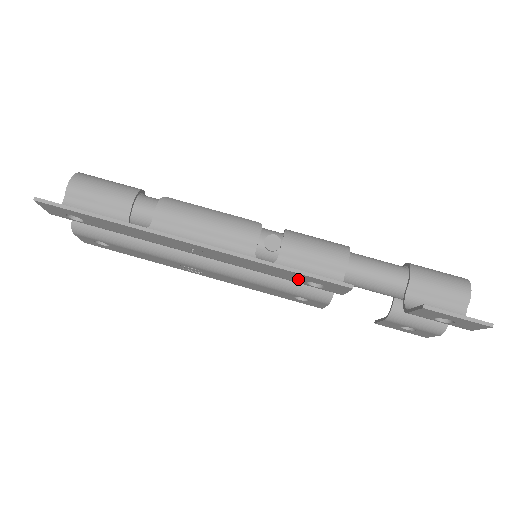
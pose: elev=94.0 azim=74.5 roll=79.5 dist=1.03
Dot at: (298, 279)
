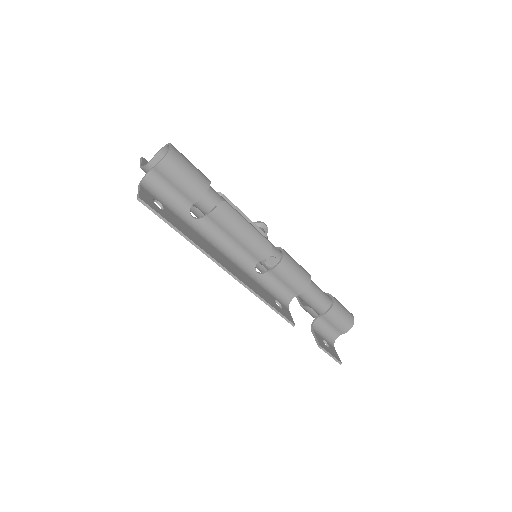
Dot at: occluded
